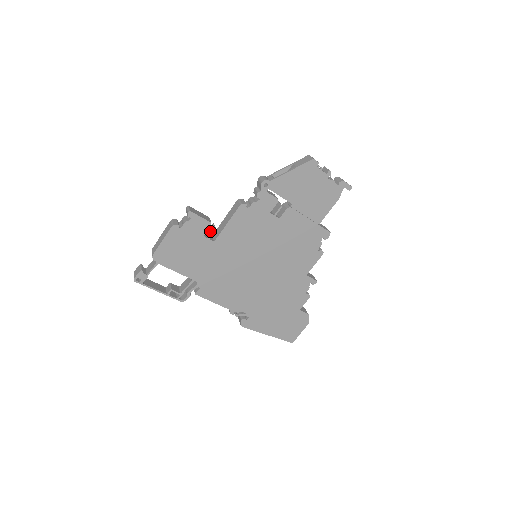
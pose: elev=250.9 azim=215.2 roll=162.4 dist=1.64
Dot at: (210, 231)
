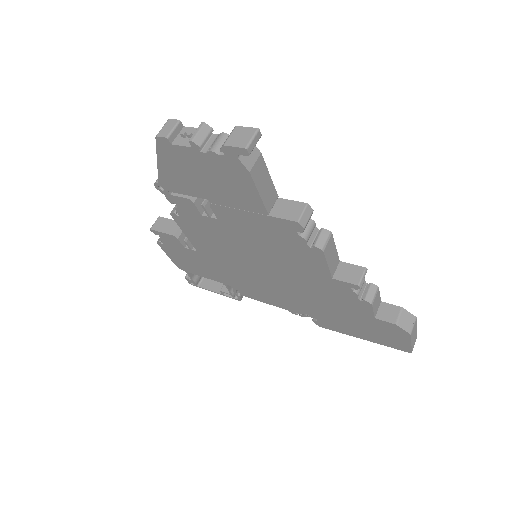
Dot at: occluded
